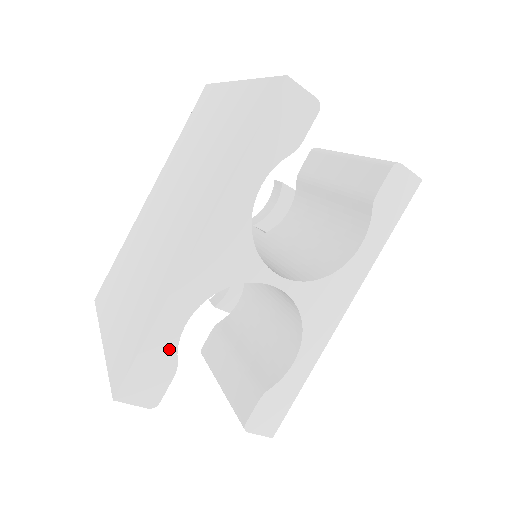
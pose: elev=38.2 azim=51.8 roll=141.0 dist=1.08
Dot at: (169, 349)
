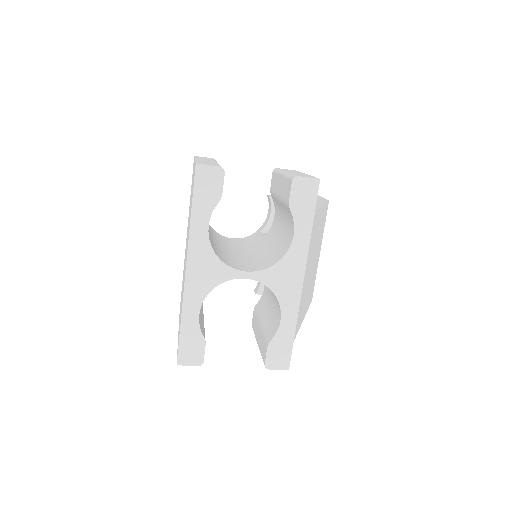
Dot at: (196, 331)
